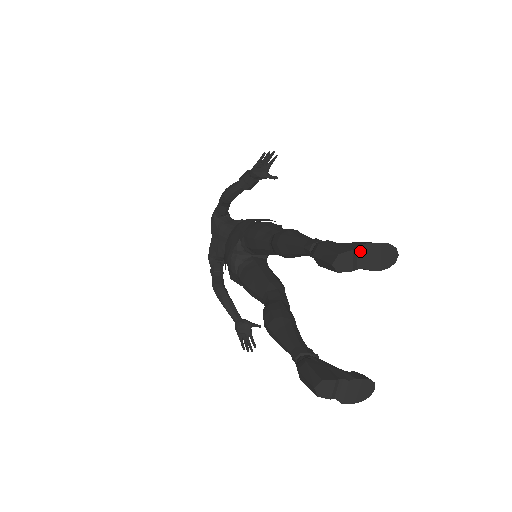
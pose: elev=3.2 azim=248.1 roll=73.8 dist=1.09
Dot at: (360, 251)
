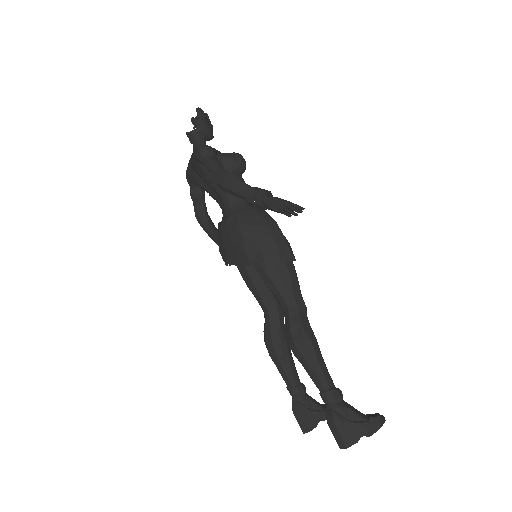
Dot at: (361, 435)
